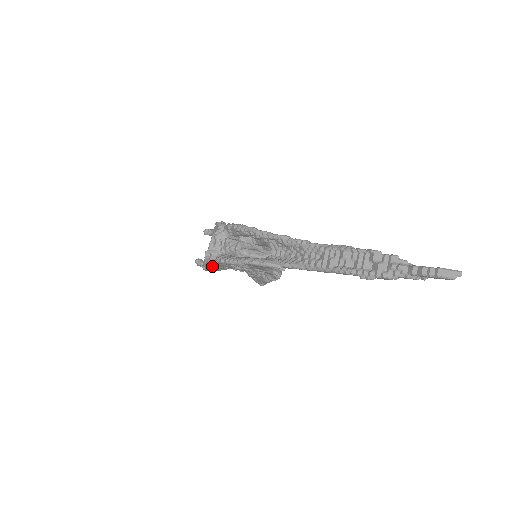
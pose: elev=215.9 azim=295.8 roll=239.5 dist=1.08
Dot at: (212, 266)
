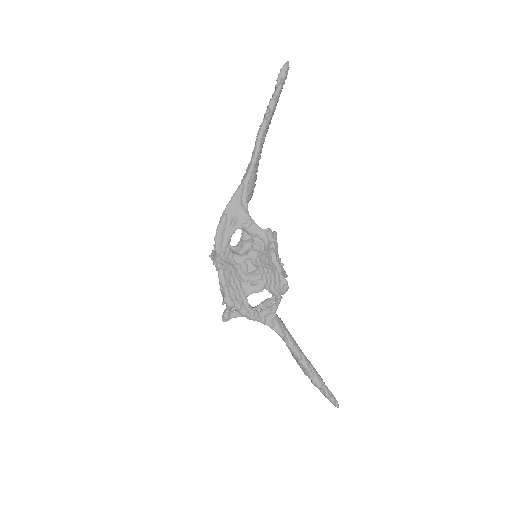
Dot at: (219, 266)
